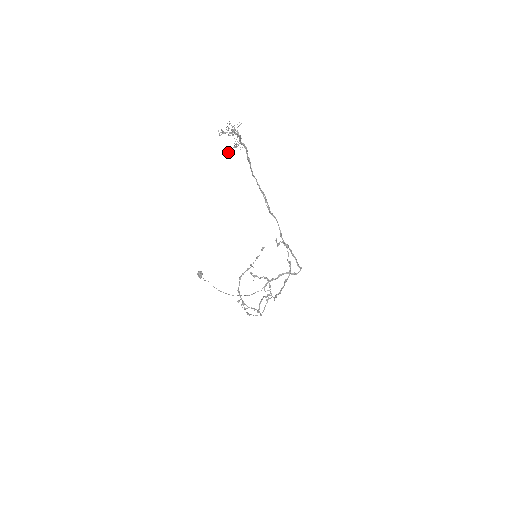
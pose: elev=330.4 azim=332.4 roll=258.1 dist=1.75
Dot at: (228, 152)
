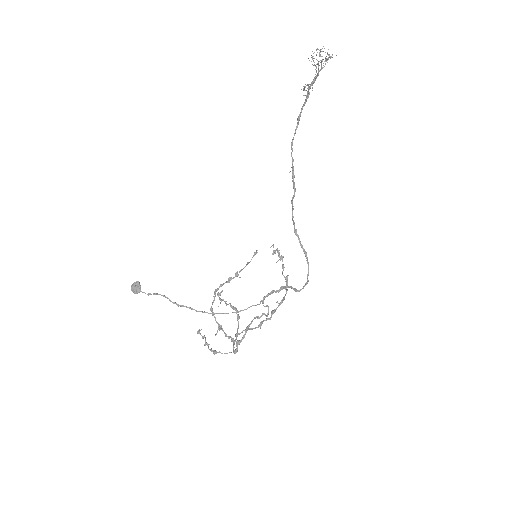
Dot at: (306, 85)
